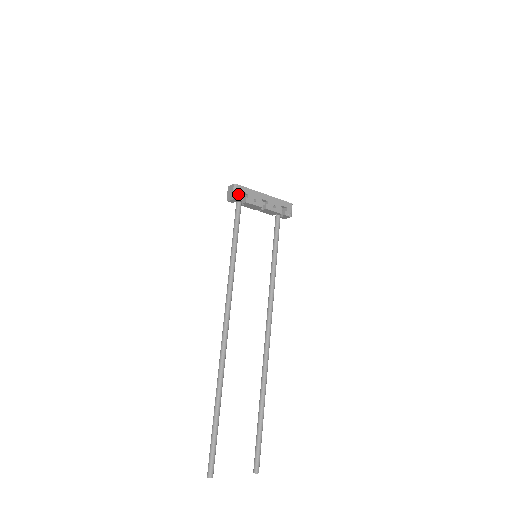
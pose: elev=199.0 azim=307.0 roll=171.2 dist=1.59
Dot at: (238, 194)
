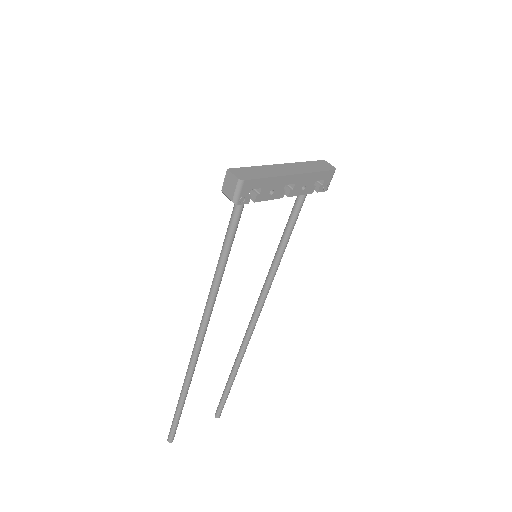
Dot at: (243, 195)
